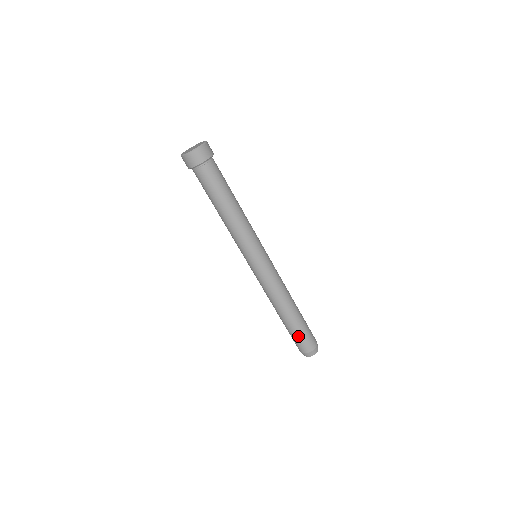
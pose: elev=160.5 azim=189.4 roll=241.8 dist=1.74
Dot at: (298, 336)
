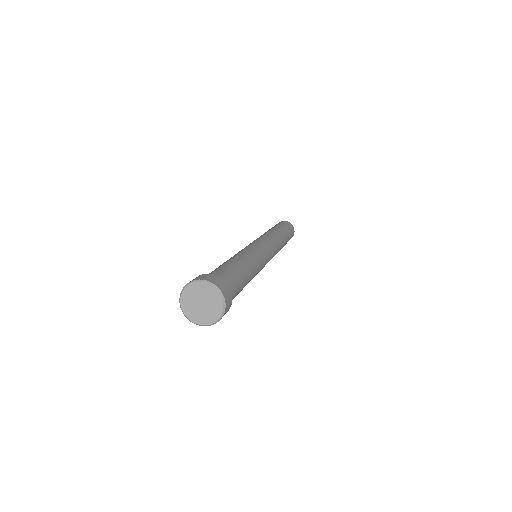
Dot at: occluded
